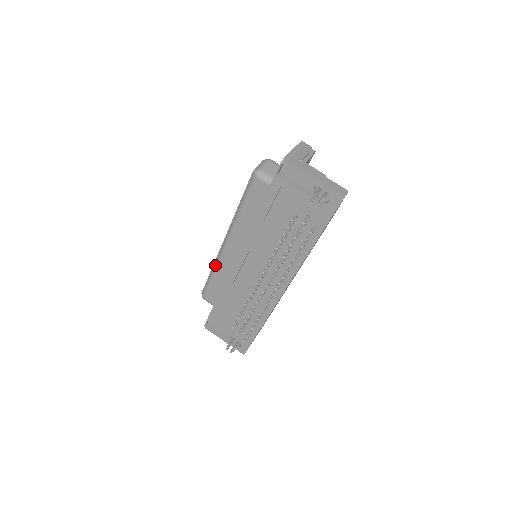
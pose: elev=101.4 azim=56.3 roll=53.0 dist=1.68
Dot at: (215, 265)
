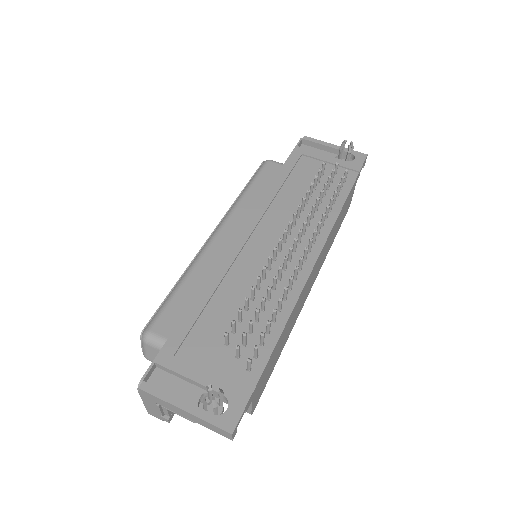
Dot at: (192, 264)
